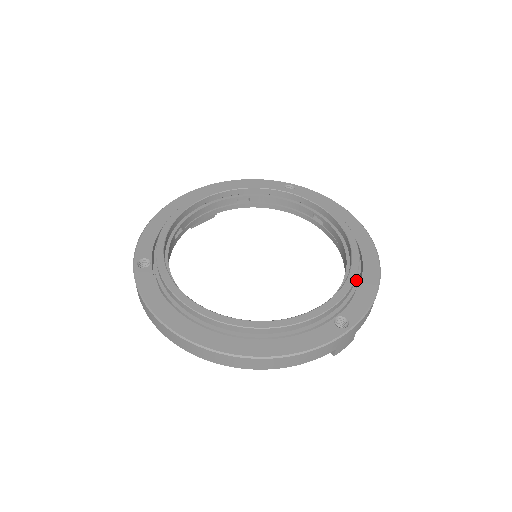
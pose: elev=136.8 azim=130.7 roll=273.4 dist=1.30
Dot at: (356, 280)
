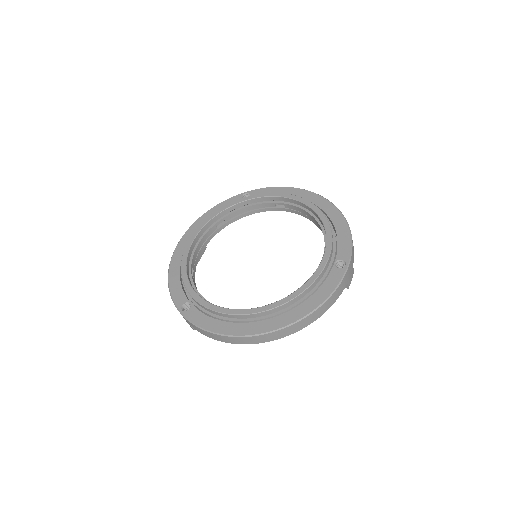
Dot at: (332, 231)
